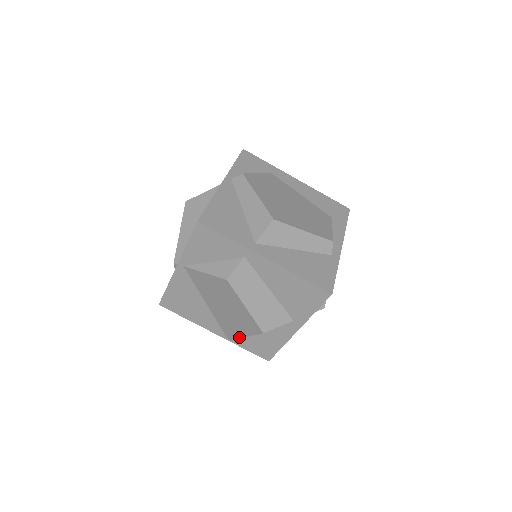
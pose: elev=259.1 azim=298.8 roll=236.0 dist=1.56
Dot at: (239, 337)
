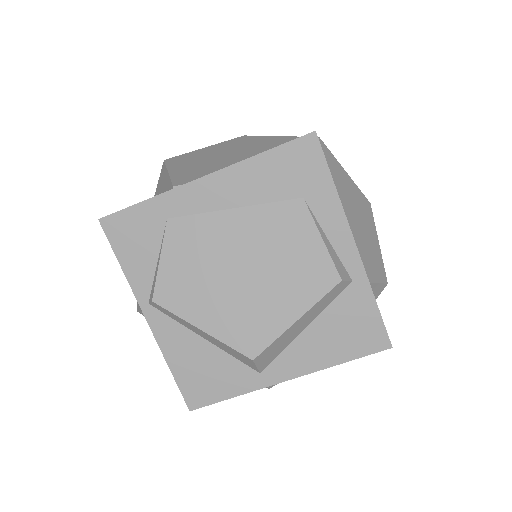
Dot at: occluded
